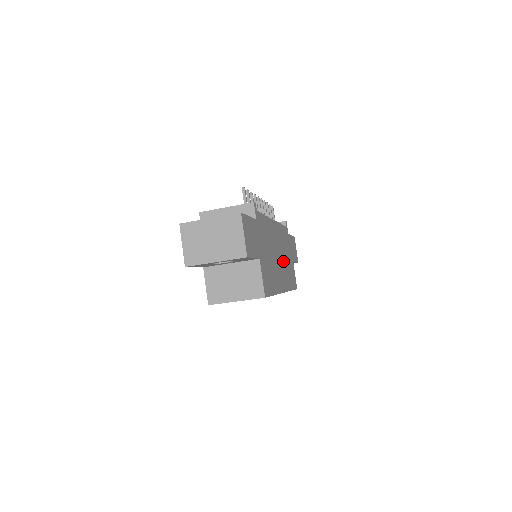
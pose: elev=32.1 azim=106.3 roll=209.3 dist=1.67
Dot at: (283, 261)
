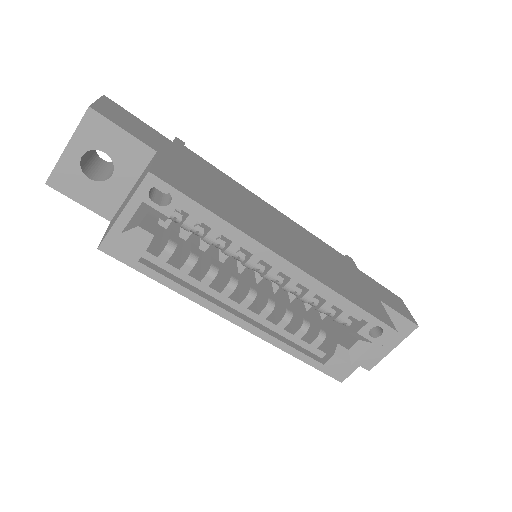
Dot at: (307, 252)
